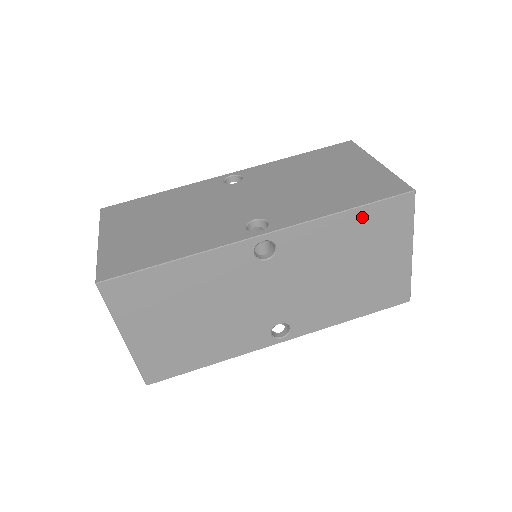
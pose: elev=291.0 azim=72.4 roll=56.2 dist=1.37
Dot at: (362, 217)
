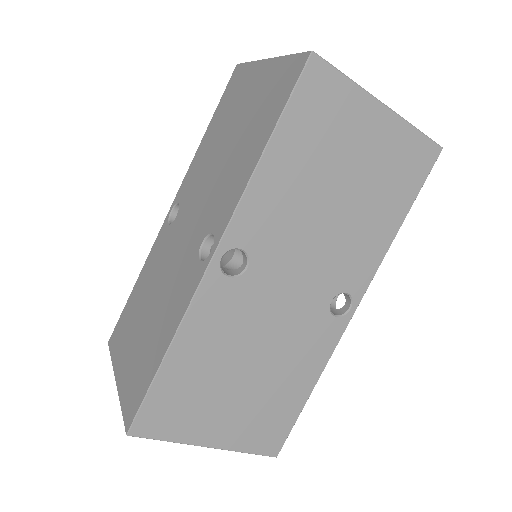
Dot at: occluded
